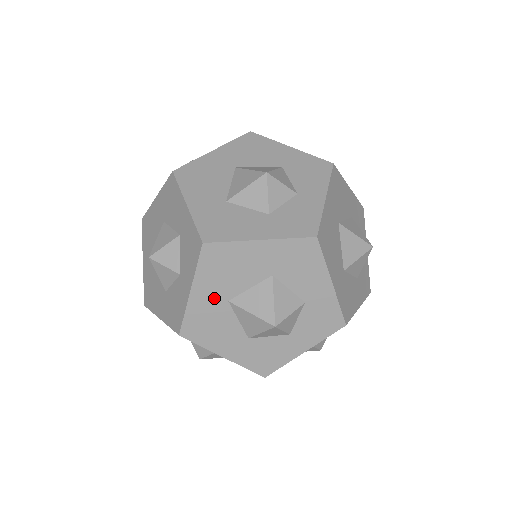
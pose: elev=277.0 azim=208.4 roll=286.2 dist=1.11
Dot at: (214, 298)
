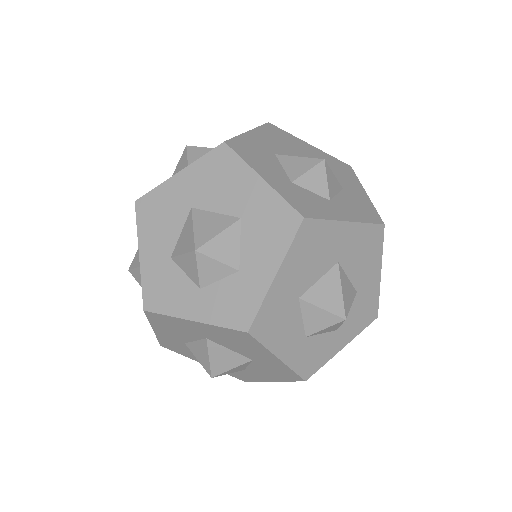
Dot at: occluded
